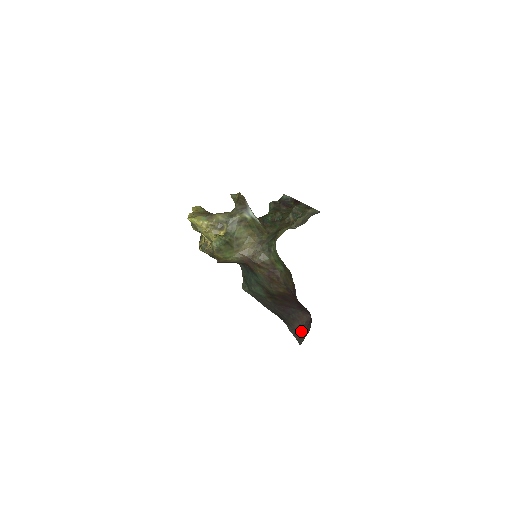
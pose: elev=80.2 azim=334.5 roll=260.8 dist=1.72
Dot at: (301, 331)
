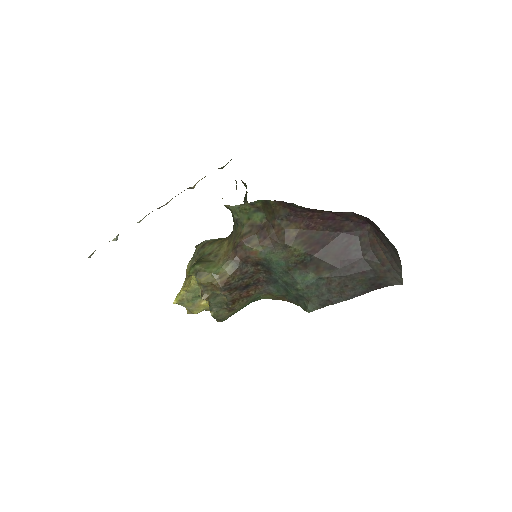
Dot at: (388, 248)
